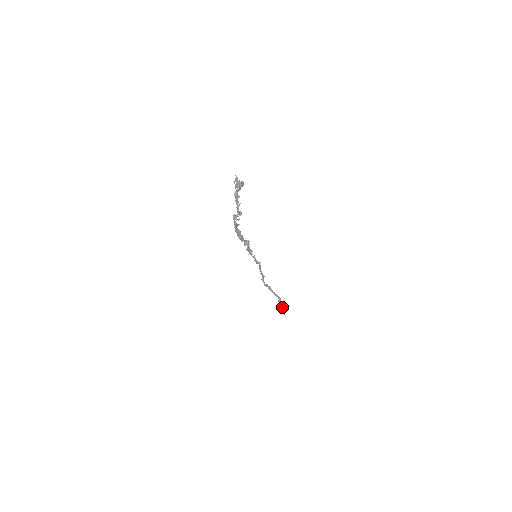
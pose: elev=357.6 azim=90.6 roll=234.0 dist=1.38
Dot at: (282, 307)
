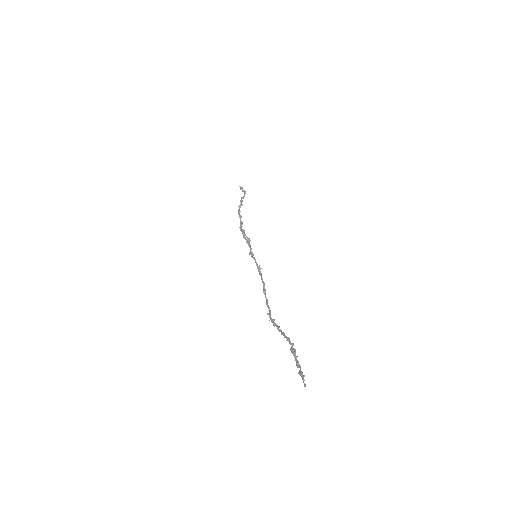
Dot at: (298, 367)
